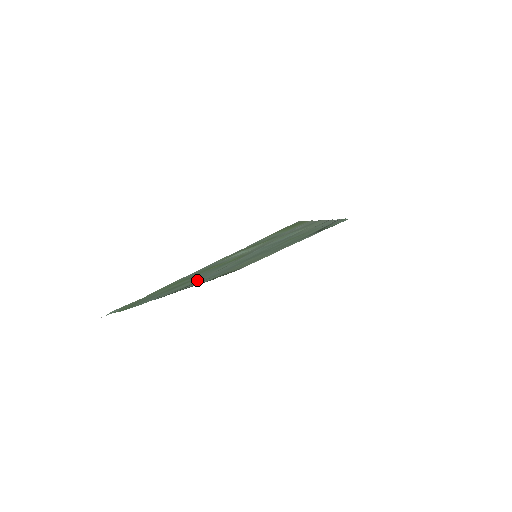
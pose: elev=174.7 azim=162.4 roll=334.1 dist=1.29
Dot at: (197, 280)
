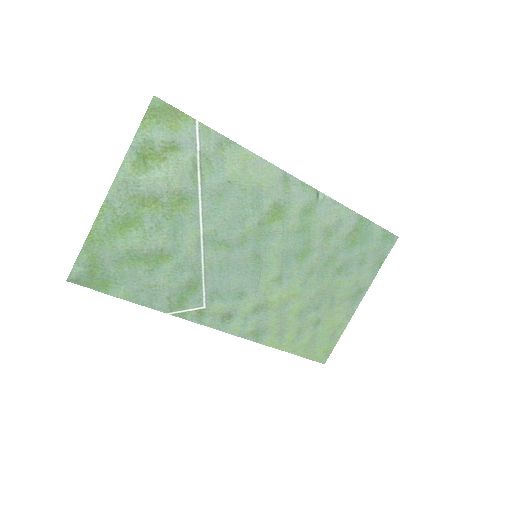
Dot at: (184, 272)
